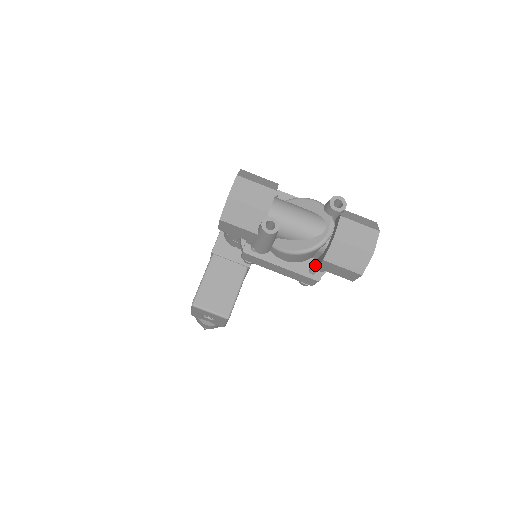
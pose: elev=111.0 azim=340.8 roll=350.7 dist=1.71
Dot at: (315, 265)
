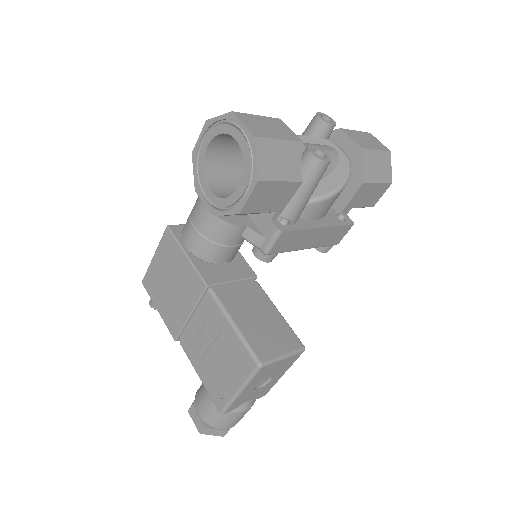
Dot at: (338, 210)
